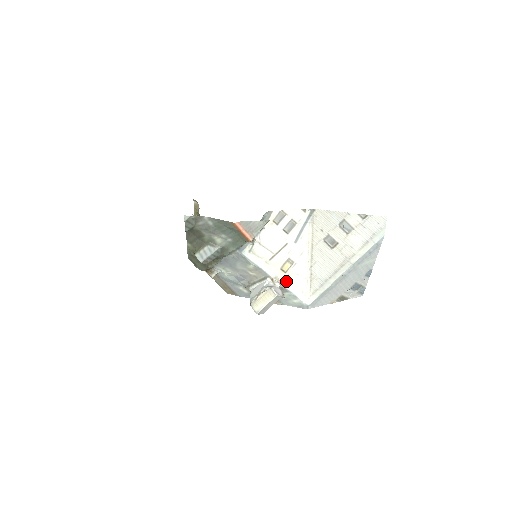
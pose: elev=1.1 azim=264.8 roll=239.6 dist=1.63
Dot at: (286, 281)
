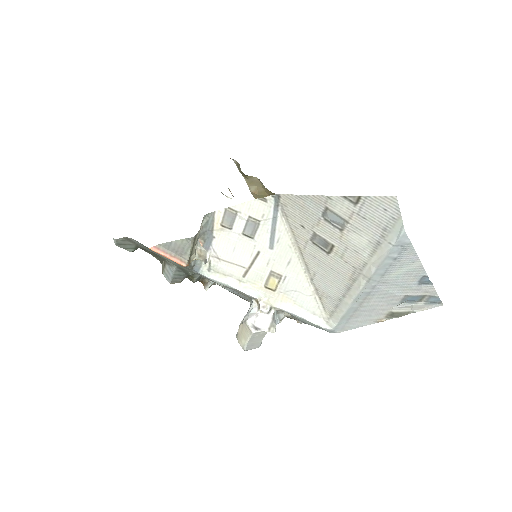
Dot at: (281, 301)
